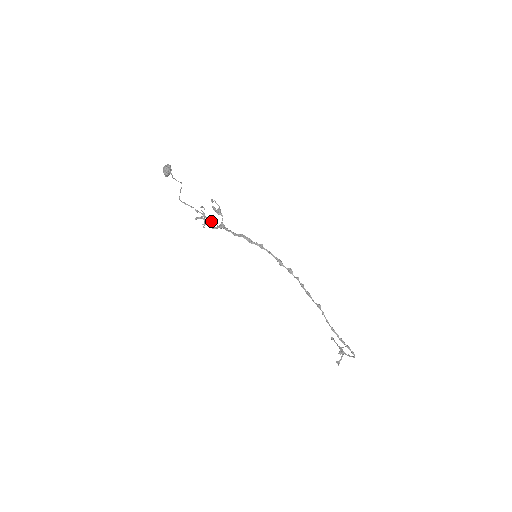
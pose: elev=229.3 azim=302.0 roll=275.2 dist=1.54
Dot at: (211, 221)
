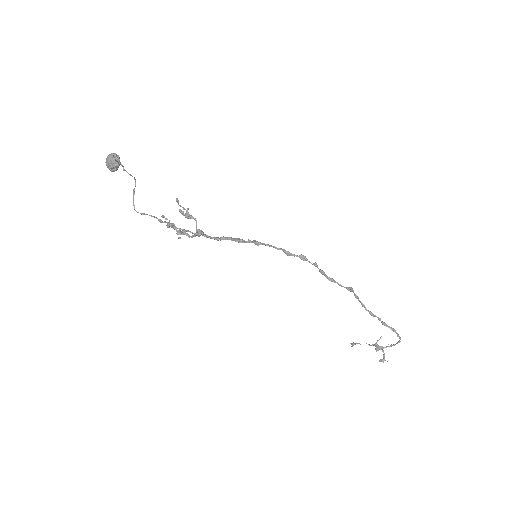
Dot at: (183, 230)
